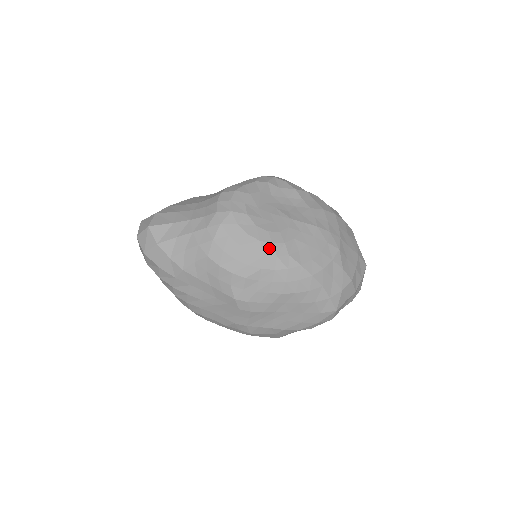
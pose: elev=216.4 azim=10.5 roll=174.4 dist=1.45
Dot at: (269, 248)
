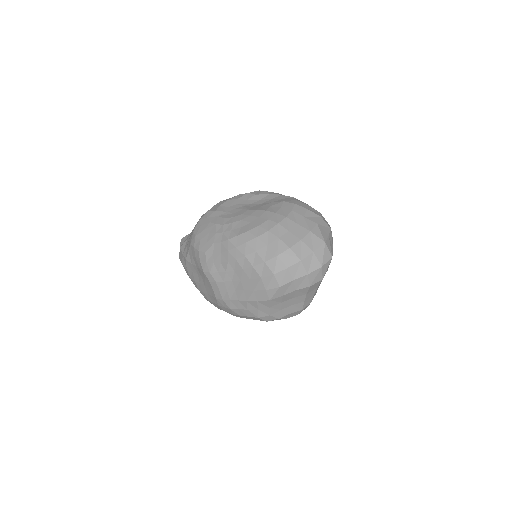
Dot at: (220, 228)
